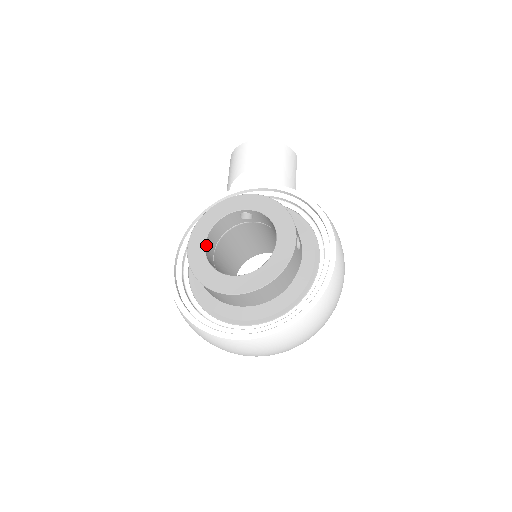
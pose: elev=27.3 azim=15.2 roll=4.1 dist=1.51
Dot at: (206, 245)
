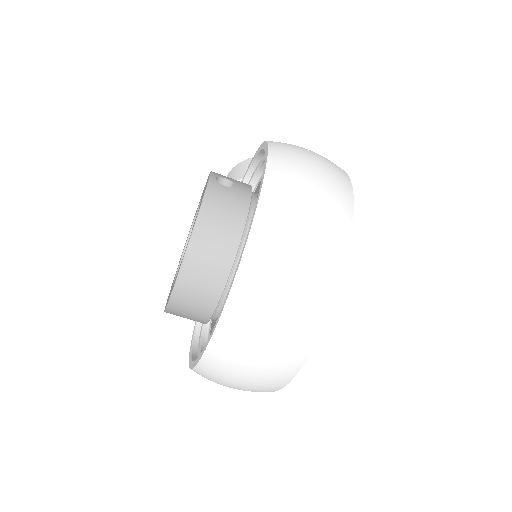
Dot at: occluded
